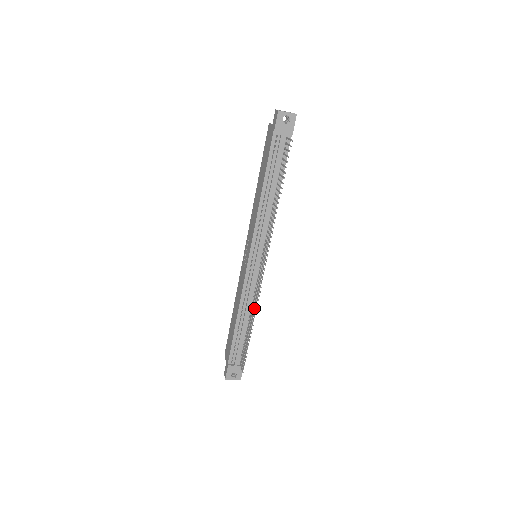
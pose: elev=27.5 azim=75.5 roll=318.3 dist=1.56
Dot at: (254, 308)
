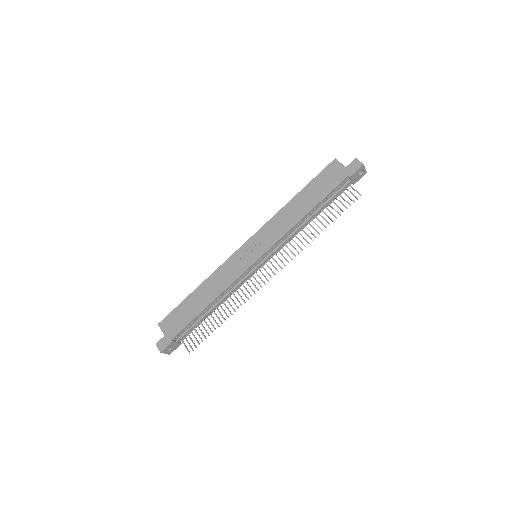
Dot at: occluded
